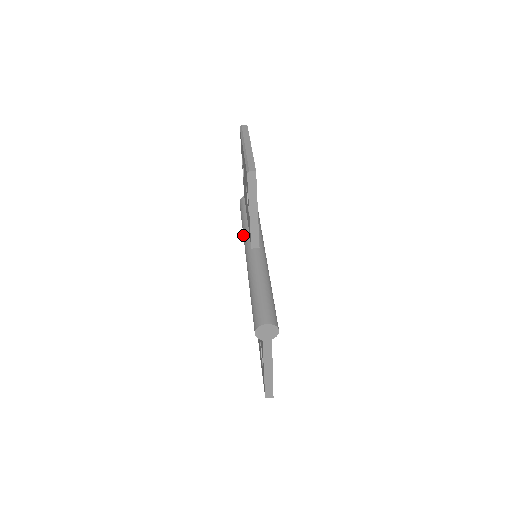
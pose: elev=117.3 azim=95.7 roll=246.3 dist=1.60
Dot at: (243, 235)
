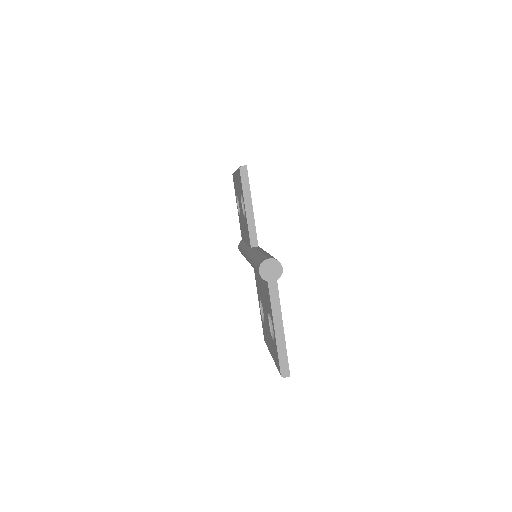
Dot at: (243, 252)
